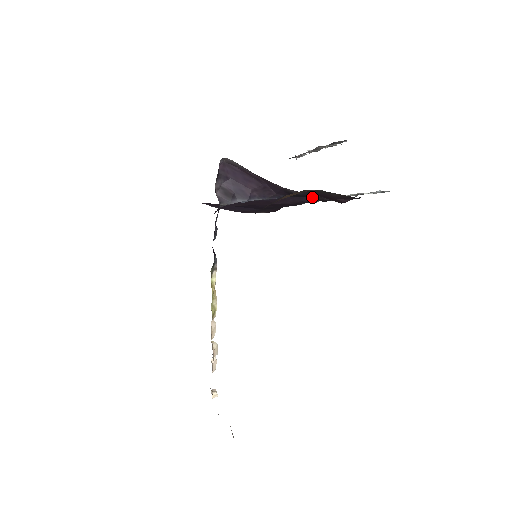
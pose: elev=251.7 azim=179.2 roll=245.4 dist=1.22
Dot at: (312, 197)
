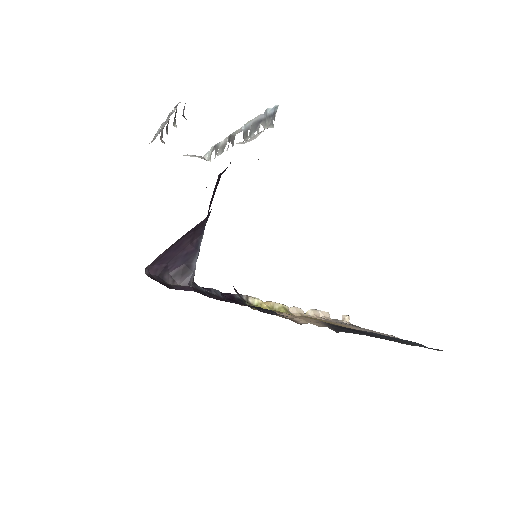
Dot at: occluded
